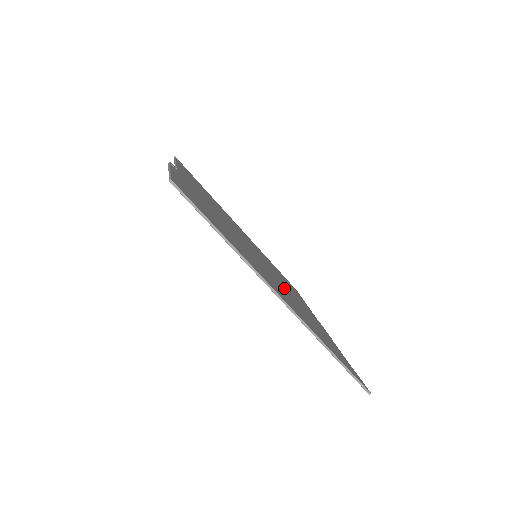
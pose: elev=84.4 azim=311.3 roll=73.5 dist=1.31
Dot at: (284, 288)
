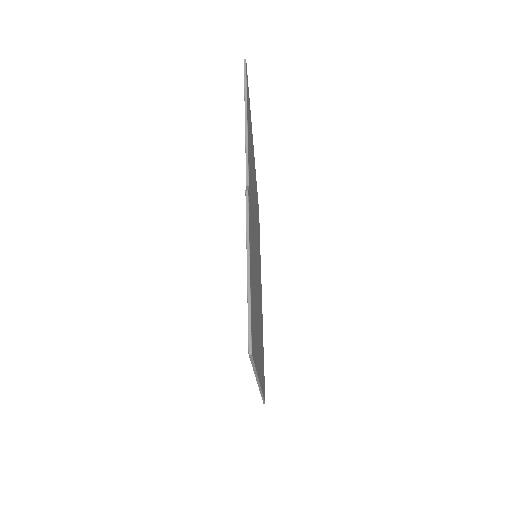
Dot at: (259, 297)
